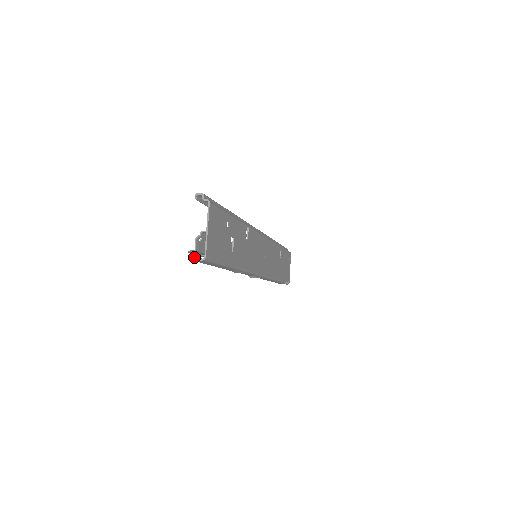
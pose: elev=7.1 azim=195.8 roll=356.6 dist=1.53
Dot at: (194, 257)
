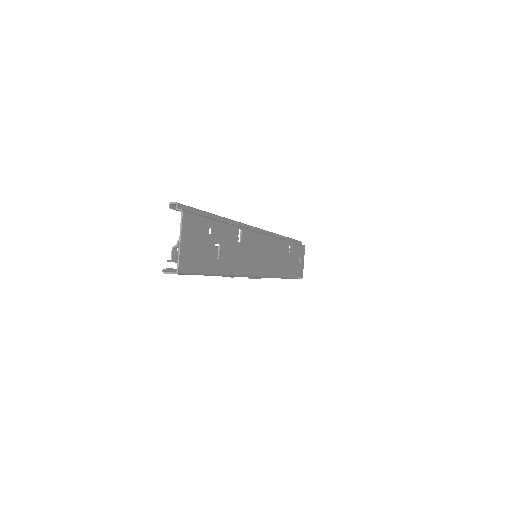
Dot at: (168, 269)
